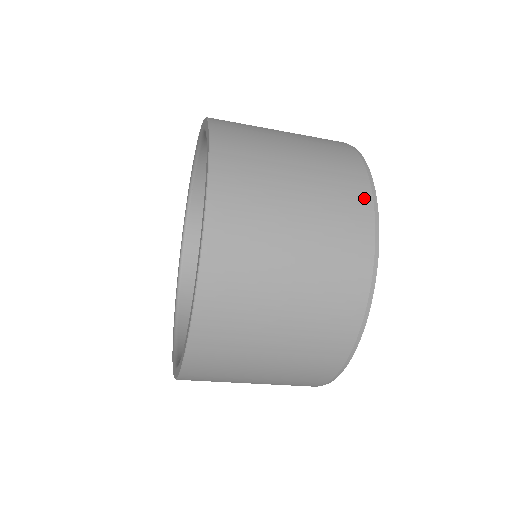
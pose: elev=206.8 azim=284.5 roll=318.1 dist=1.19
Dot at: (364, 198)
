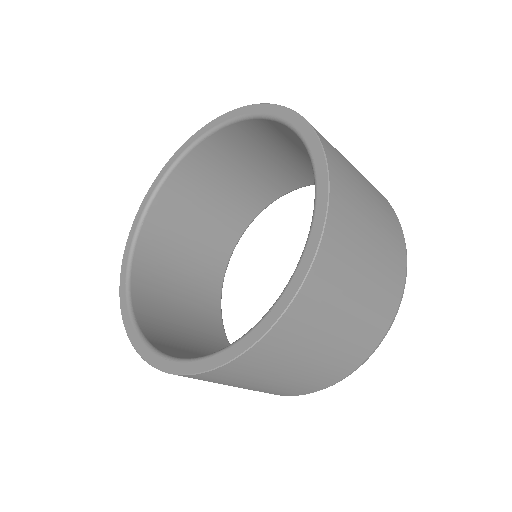
Dot at: (395, 303)
